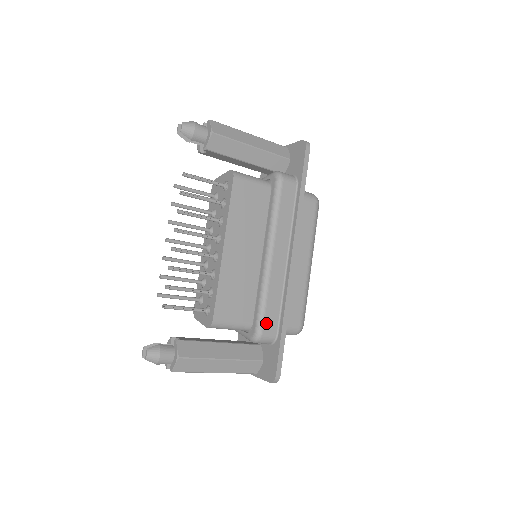
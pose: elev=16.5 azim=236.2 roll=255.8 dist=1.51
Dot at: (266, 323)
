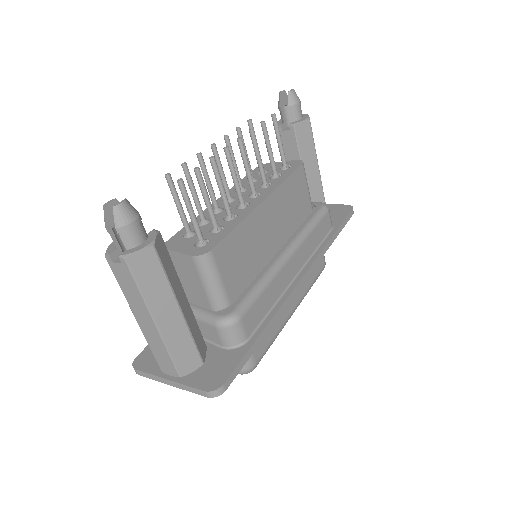
Dot at: (250, 313)
